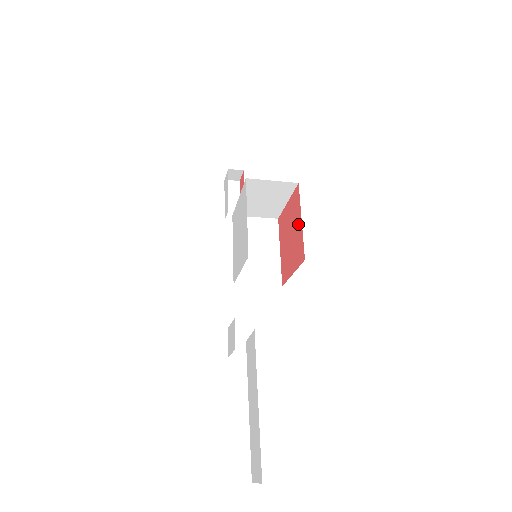
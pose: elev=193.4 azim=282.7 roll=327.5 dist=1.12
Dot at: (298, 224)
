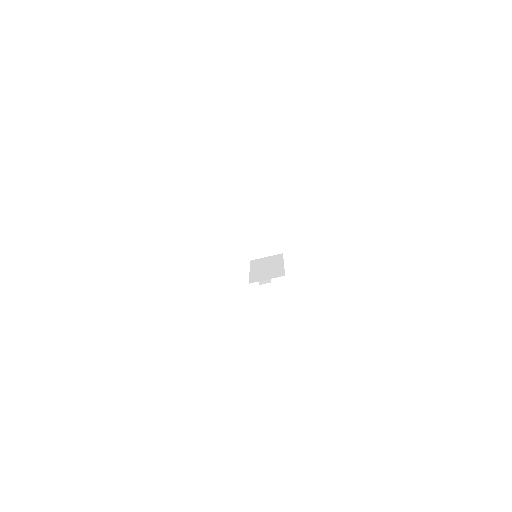
Dot at: occluded
